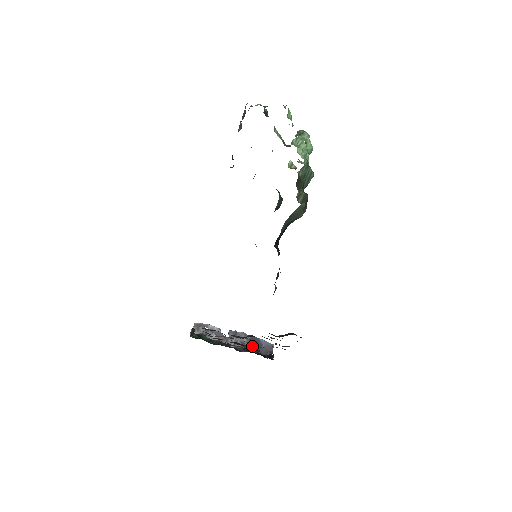
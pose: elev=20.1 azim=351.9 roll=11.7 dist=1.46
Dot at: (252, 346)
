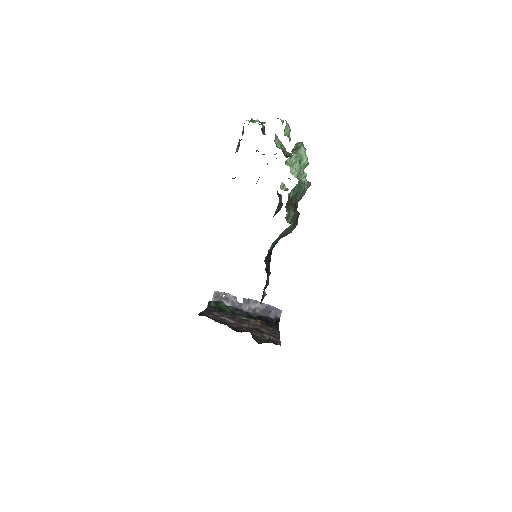
Dot at: (263, 311)
